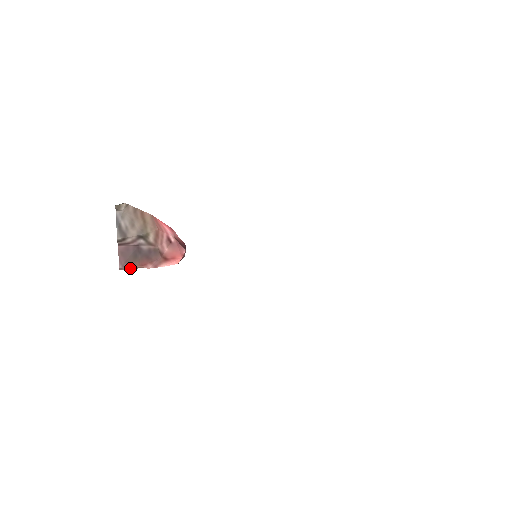
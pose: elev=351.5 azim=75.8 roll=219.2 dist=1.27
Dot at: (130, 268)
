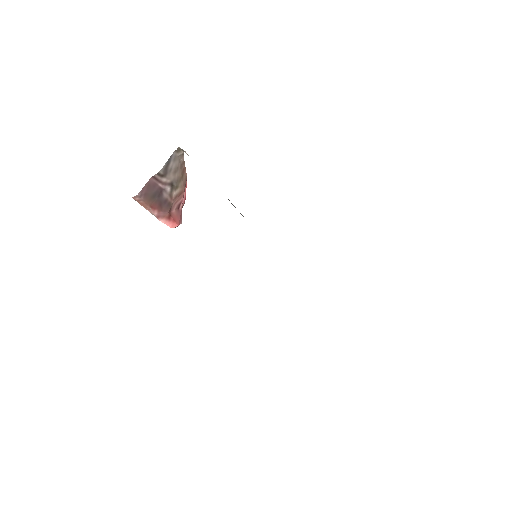
Dot at: (141, 202)
